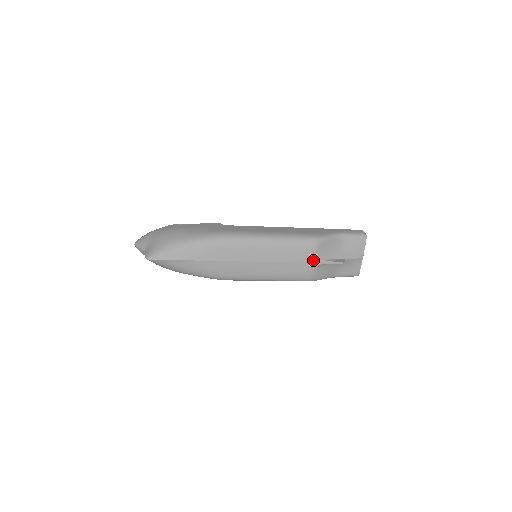
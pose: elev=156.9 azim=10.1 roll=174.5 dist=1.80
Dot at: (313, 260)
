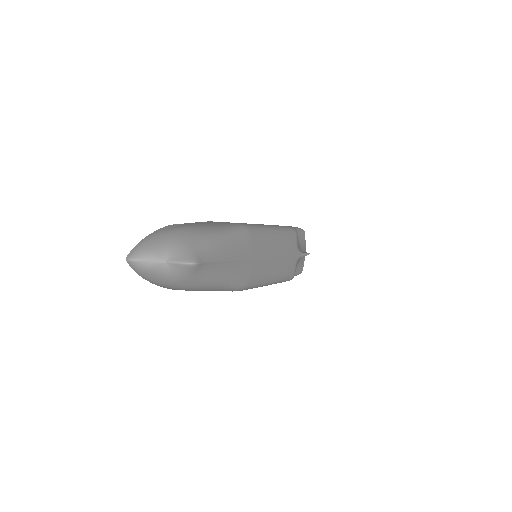
Dot at: (297, 252)
